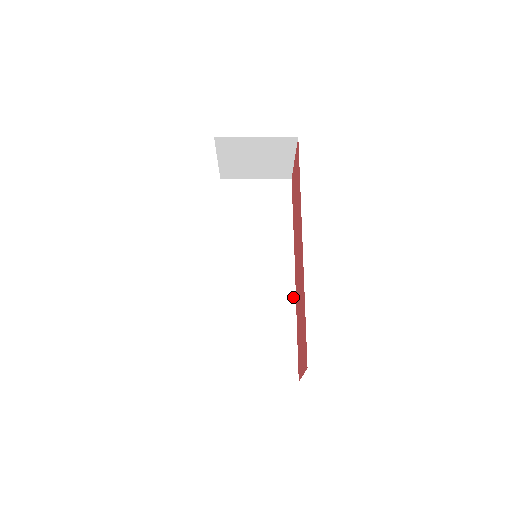
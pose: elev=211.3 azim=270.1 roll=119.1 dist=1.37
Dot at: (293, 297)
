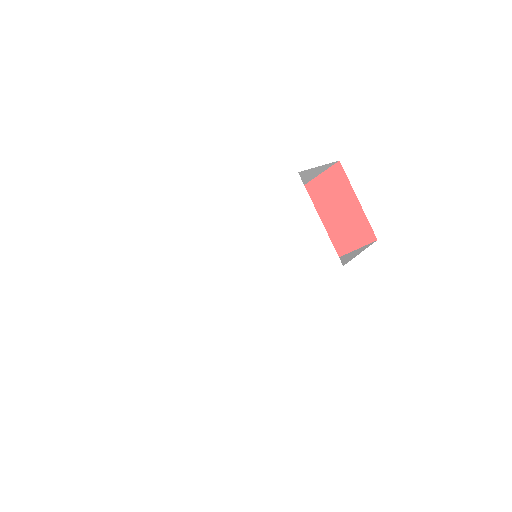
Dot at: occluded
